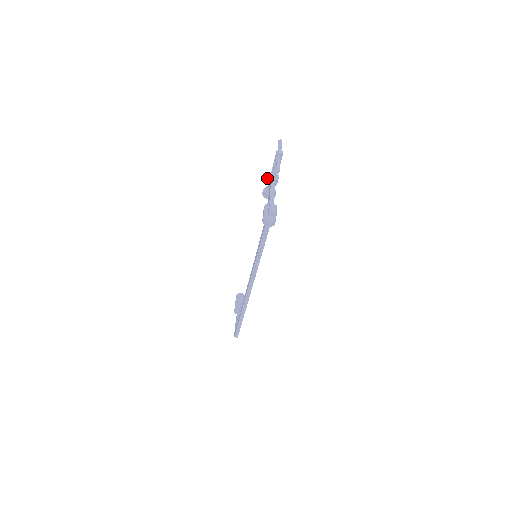
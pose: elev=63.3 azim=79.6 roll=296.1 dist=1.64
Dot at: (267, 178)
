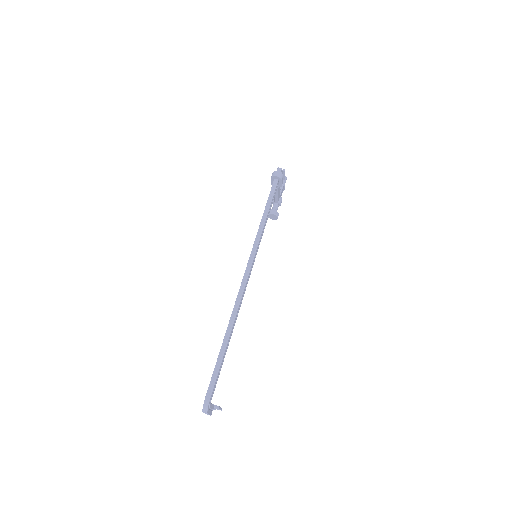
Dot at: occluded
